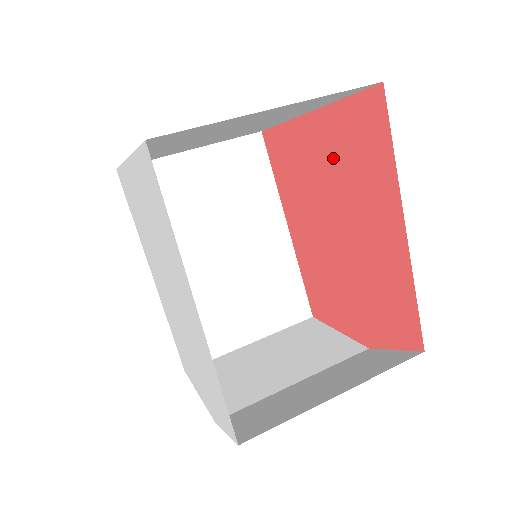
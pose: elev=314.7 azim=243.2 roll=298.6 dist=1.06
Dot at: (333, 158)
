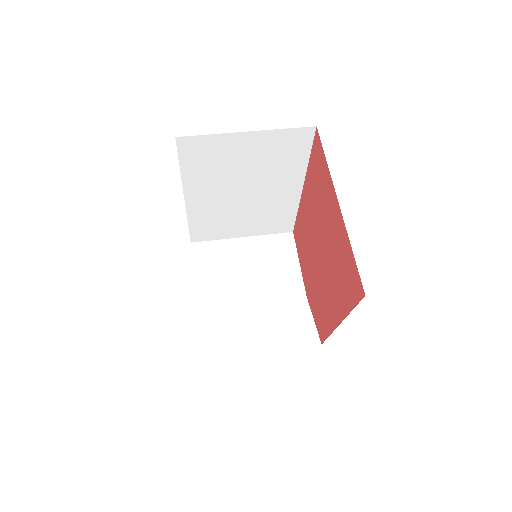
Dot at: (335, 243)
